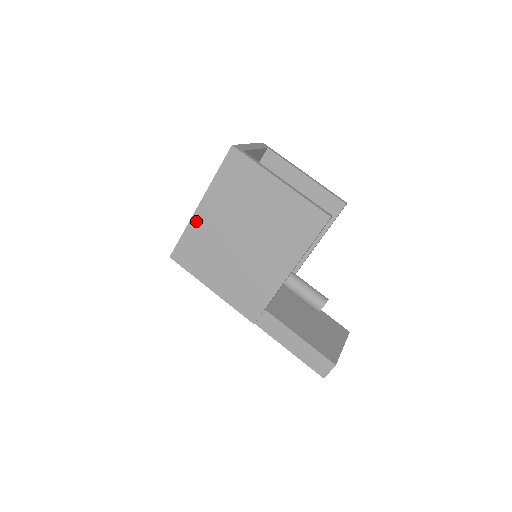
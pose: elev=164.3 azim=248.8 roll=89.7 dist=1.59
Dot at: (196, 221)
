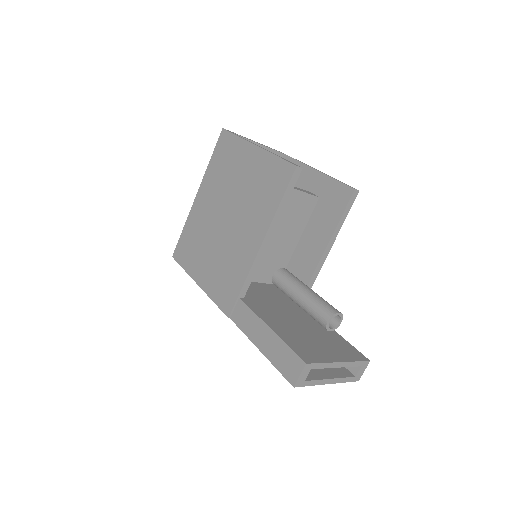
Dot at: (193, 212)
